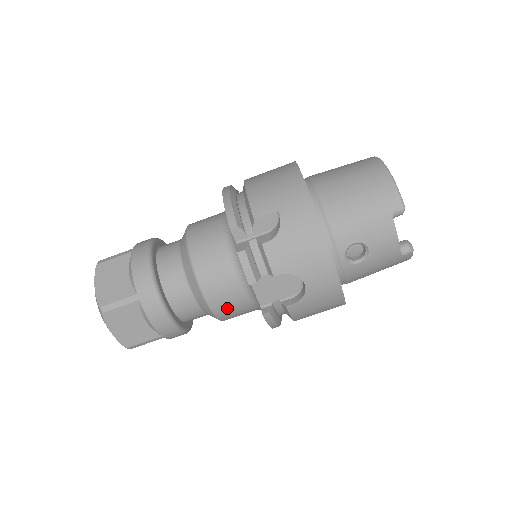
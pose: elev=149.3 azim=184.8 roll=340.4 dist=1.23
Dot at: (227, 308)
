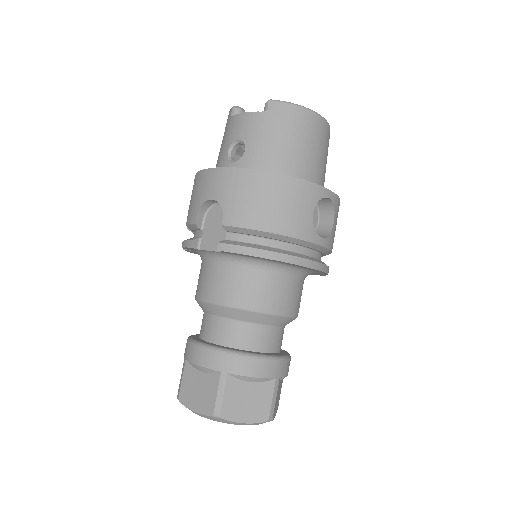
Dot at: (226, 290)
